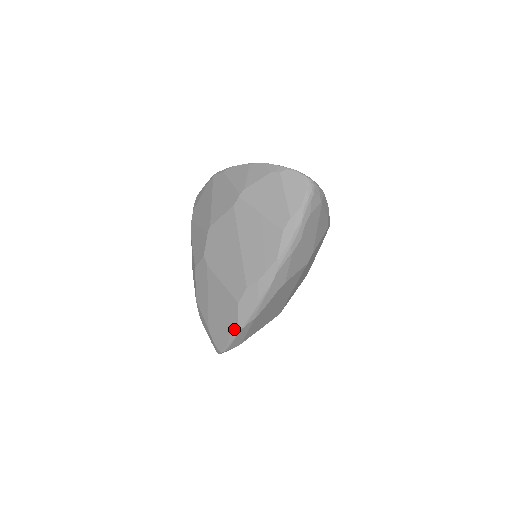
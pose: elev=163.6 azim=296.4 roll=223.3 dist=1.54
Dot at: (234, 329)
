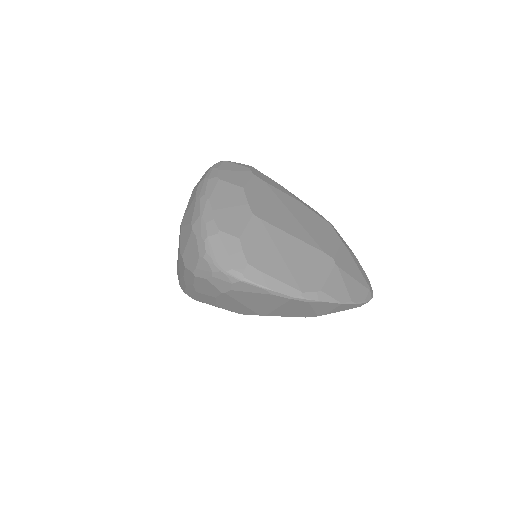
Dot at: occluded
